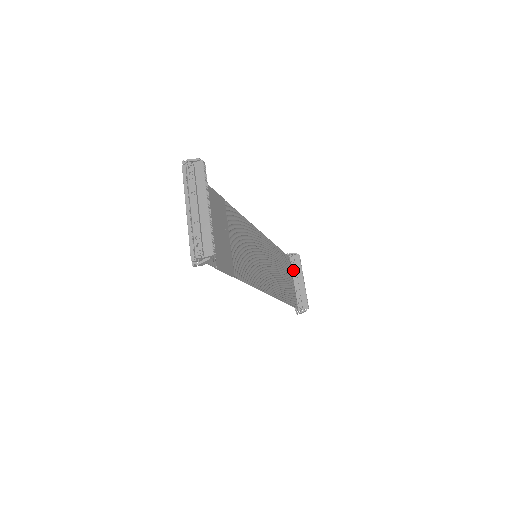
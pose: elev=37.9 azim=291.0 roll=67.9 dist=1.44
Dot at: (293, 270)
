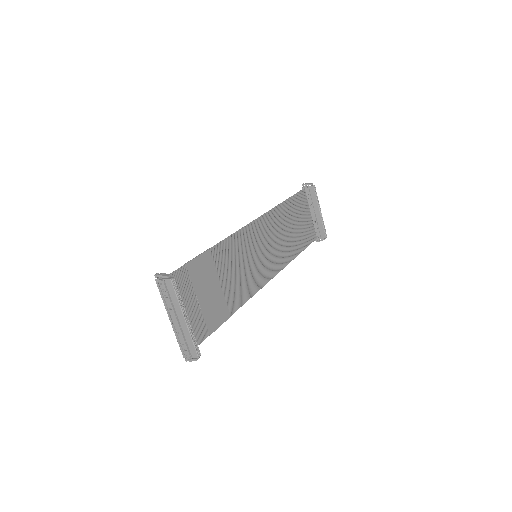
Dot at: (309, 202)
